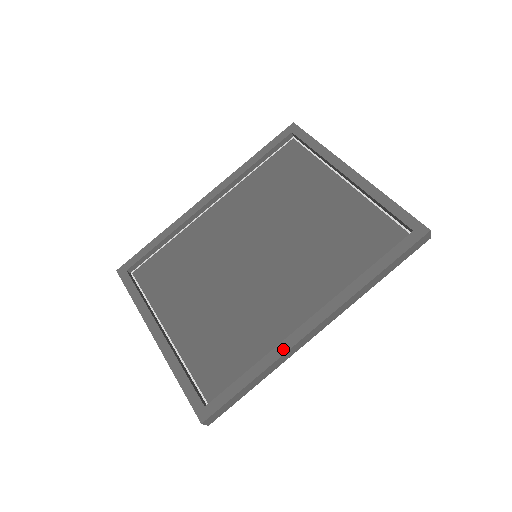
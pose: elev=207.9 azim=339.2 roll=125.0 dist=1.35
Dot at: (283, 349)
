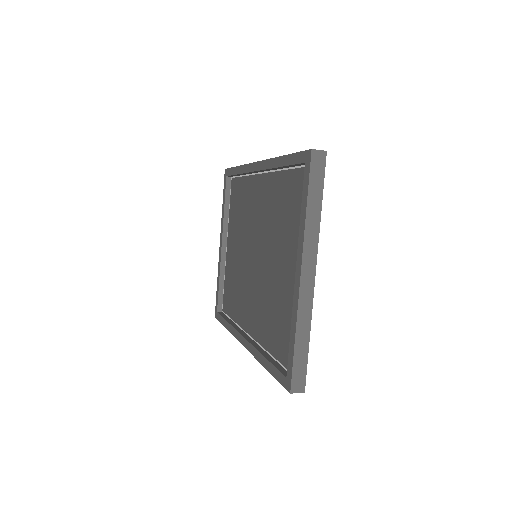
Dot at: (234, 334)
